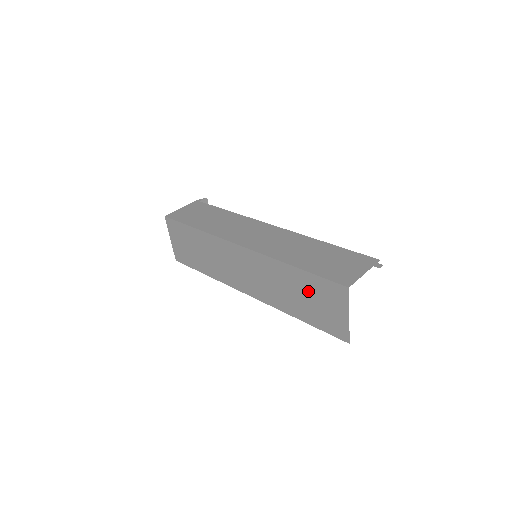
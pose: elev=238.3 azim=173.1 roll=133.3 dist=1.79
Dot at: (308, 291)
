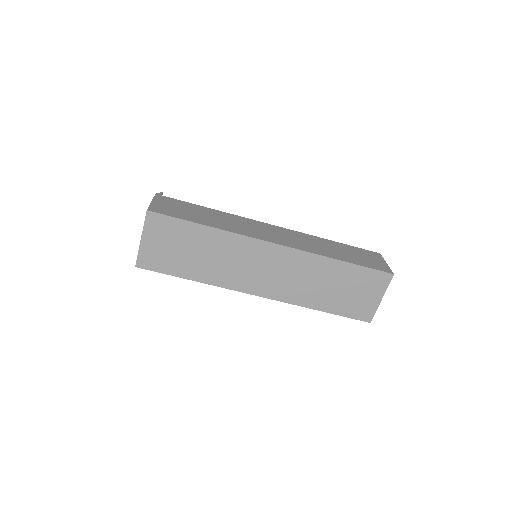
Dot at: (347, 282)
